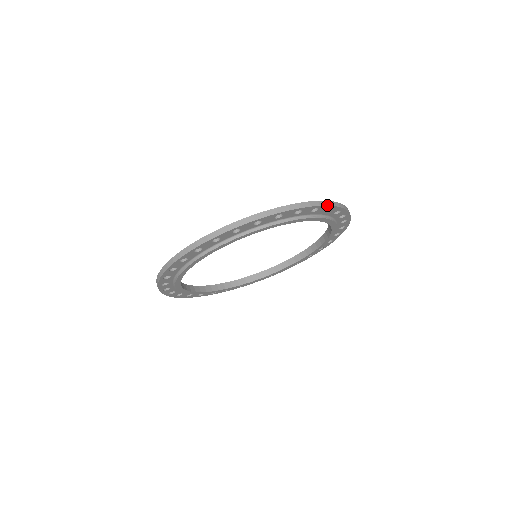
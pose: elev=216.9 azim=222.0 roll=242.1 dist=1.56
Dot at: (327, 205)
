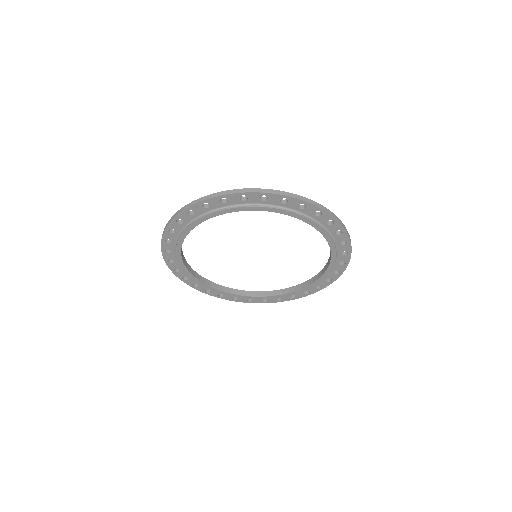
Dot at: (231, 193)
